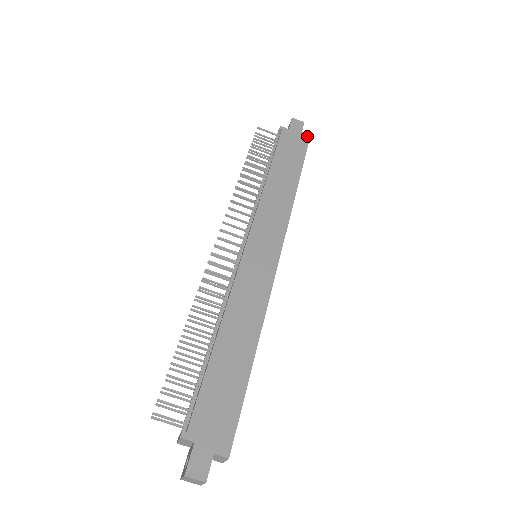
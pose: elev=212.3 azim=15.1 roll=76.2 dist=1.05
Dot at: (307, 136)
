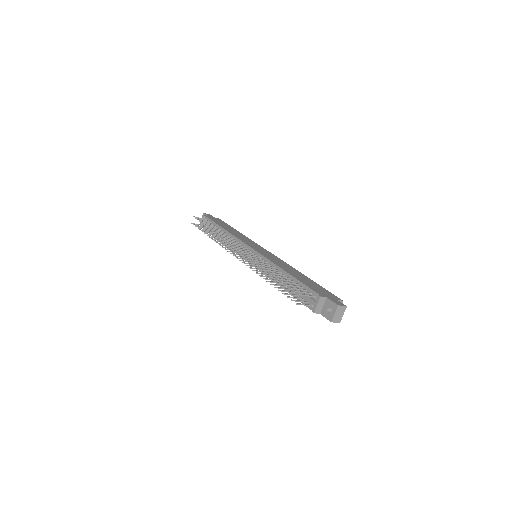
Dot at: (218, 218)
